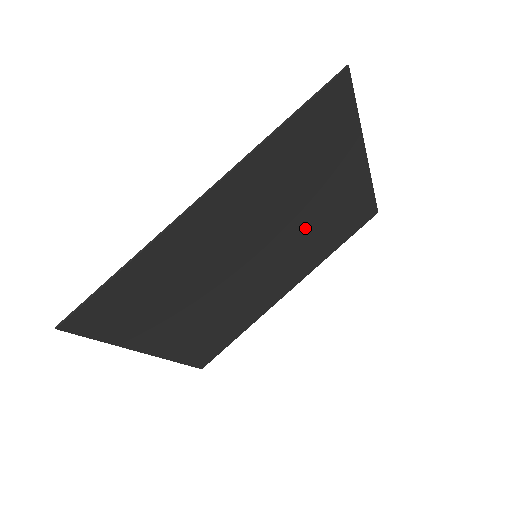
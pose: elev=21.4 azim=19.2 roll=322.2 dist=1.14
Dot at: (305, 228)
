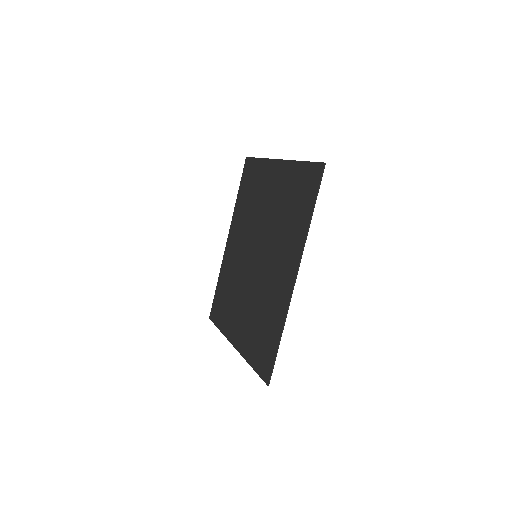
Dot at: (258, 217)
